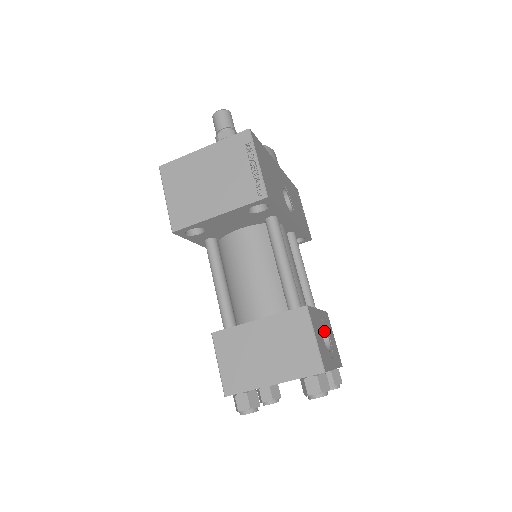
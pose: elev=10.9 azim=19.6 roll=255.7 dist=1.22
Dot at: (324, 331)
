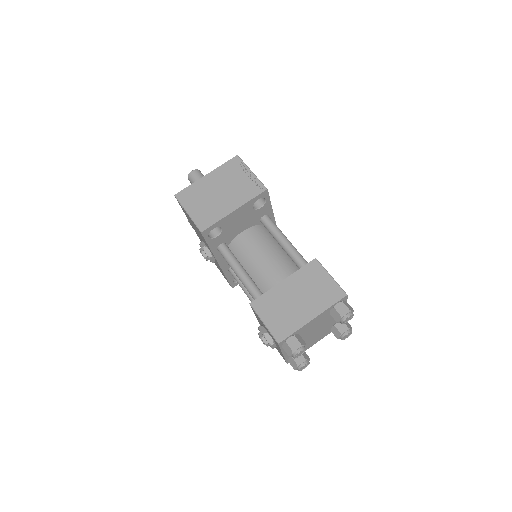
Dot at: occluded
